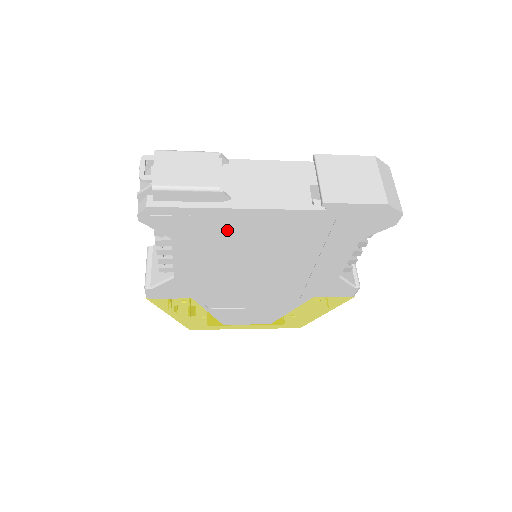
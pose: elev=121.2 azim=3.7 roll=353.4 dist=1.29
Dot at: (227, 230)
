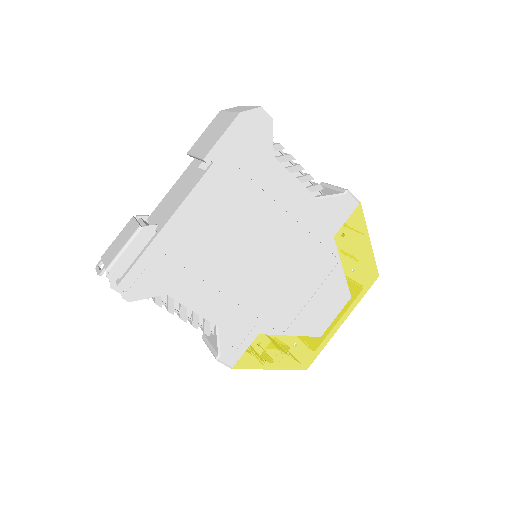
Dot at: (186, 248)
